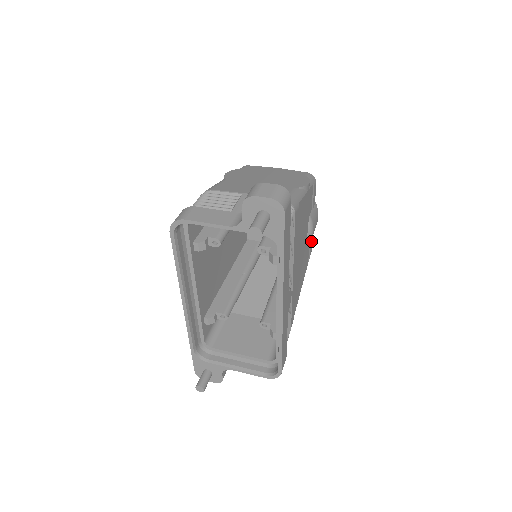
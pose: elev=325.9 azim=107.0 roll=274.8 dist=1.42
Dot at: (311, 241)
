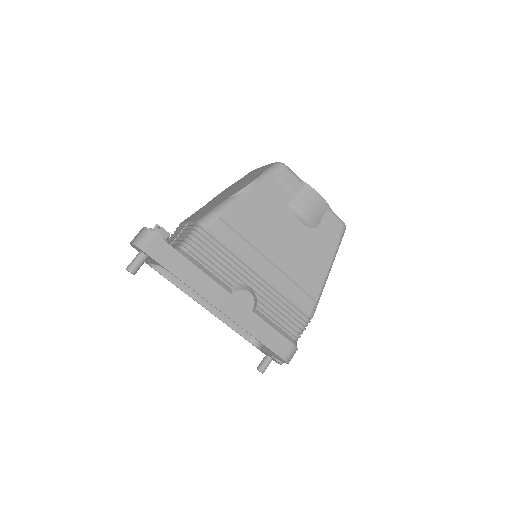
Dot at: (329, 218)
